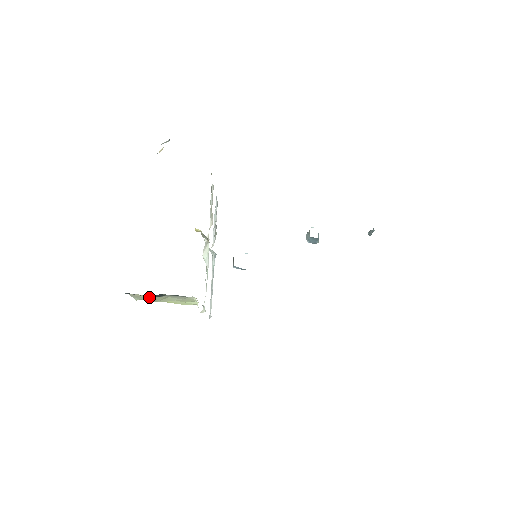
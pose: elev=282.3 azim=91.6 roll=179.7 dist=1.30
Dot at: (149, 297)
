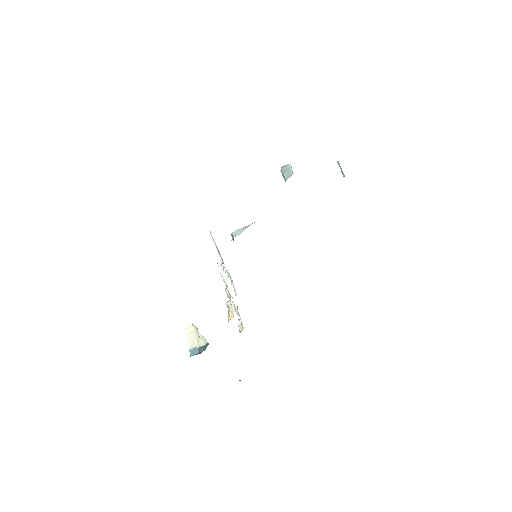
Dot at: occluded
